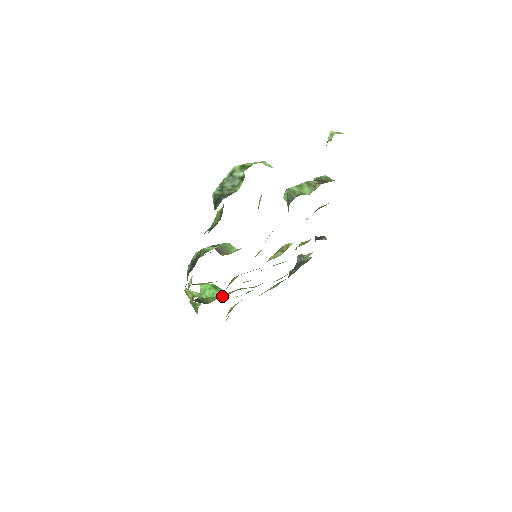
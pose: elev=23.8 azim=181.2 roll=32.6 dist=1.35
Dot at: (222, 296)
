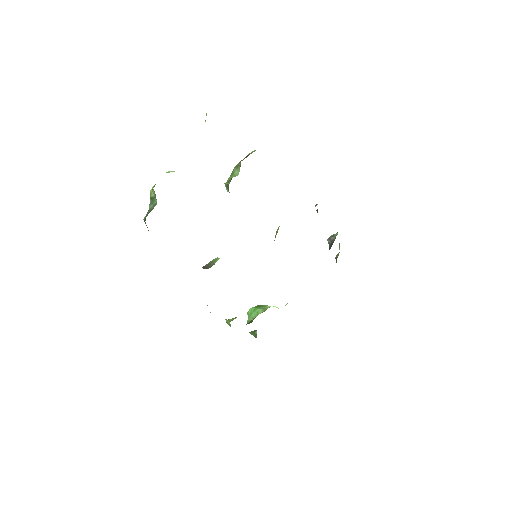
Dot at: (265, 310)
